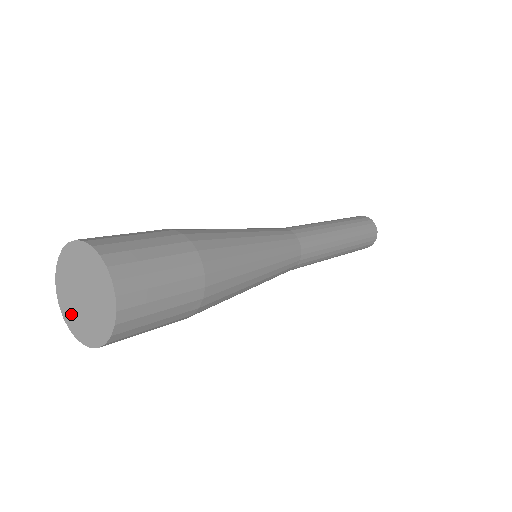
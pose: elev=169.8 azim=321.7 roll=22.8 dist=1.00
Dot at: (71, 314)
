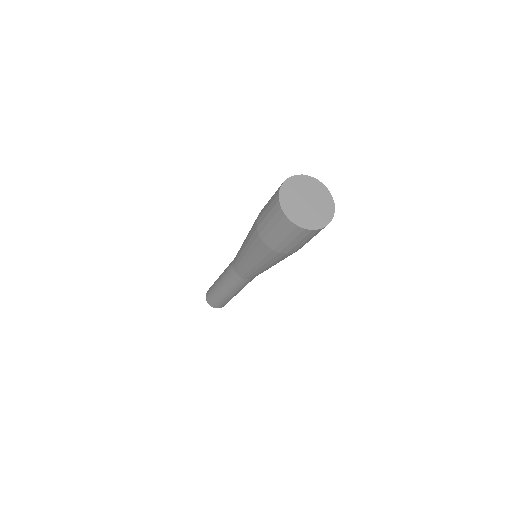
Dot at: (313, 220)
